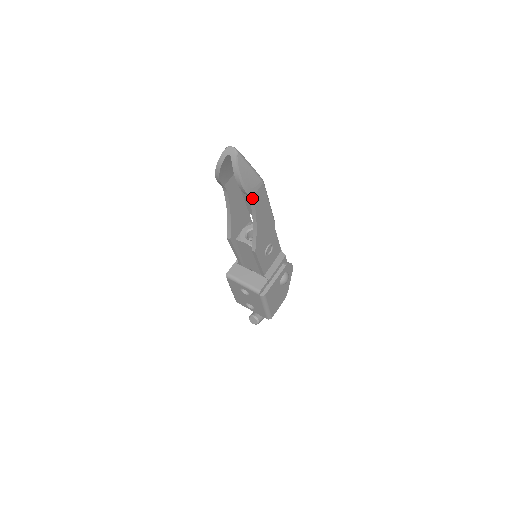
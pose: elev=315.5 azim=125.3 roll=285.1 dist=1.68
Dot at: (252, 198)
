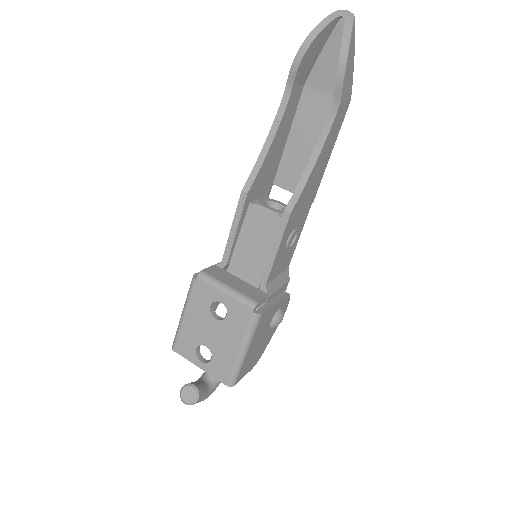
Dot at: (340, 102)
